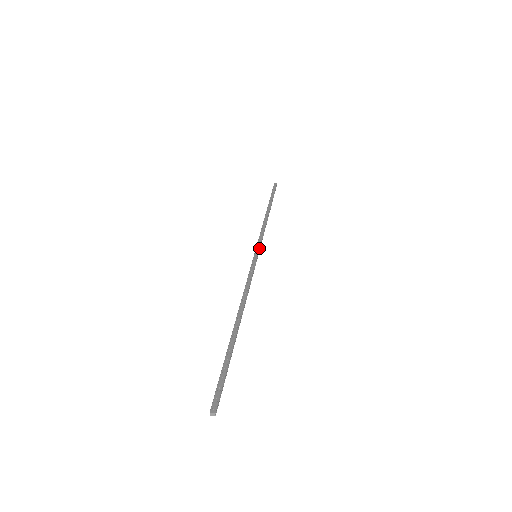
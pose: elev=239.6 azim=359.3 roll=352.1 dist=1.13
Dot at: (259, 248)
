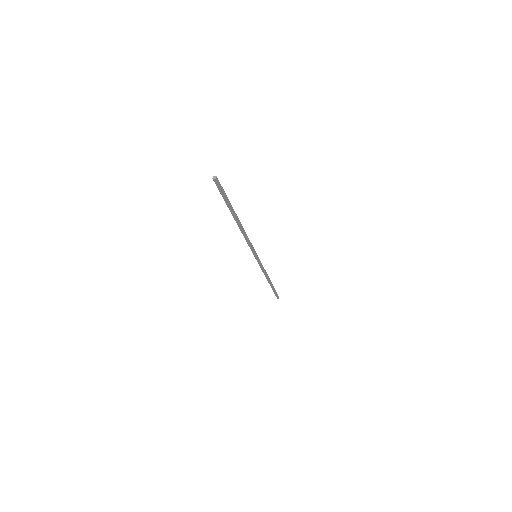
Dot at: occluded
